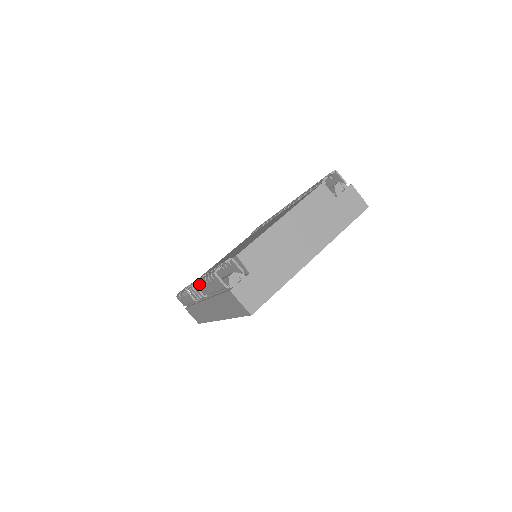
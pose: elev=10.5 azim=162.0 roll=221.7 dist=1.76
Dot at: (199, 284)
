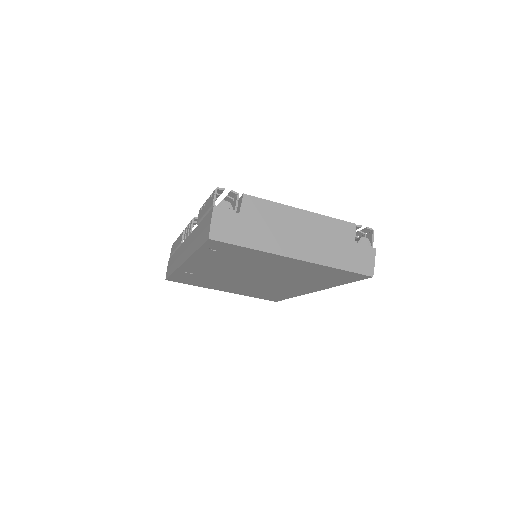
Dot at: occluded
